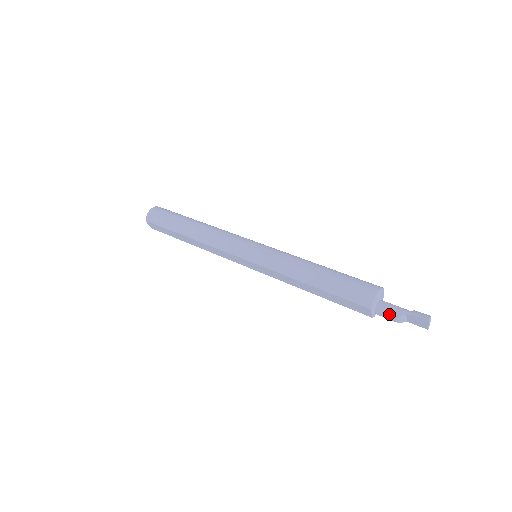
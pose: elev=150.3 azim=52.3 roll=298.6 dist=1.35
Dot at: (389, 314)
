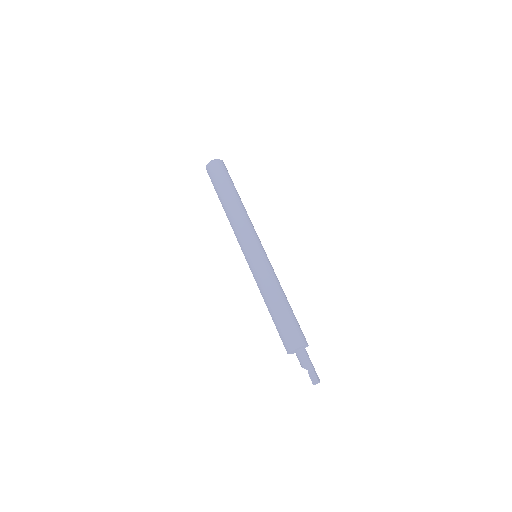
Dot at: (300, 361)
